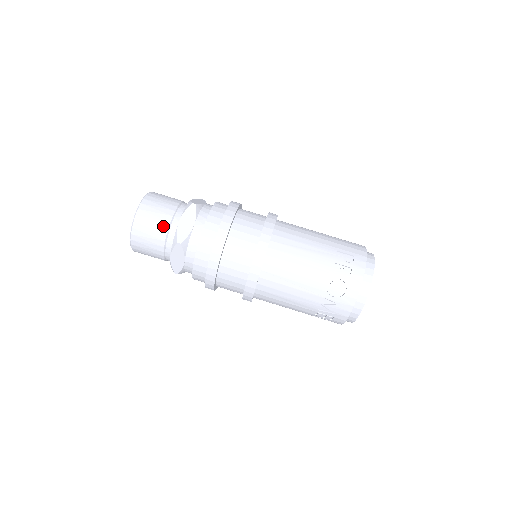
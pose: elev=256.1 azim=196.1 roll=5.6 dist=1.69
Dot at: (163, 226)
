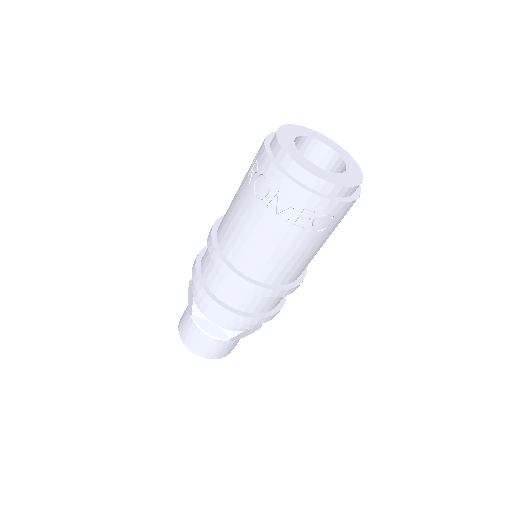
Dot at: (188, 318)
